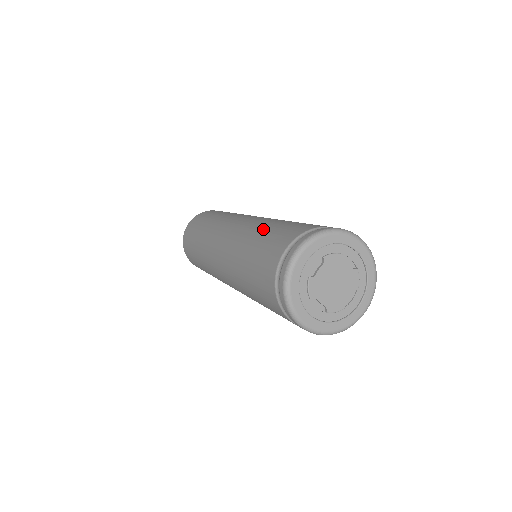
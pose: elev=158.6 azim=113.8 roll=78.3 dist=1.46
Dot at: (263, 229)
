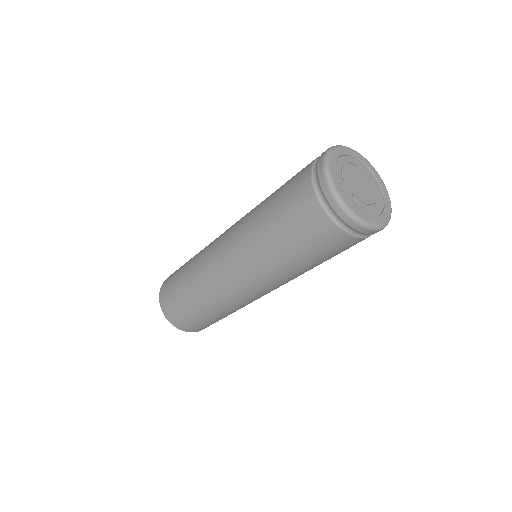
Dot at: (265, 222)
